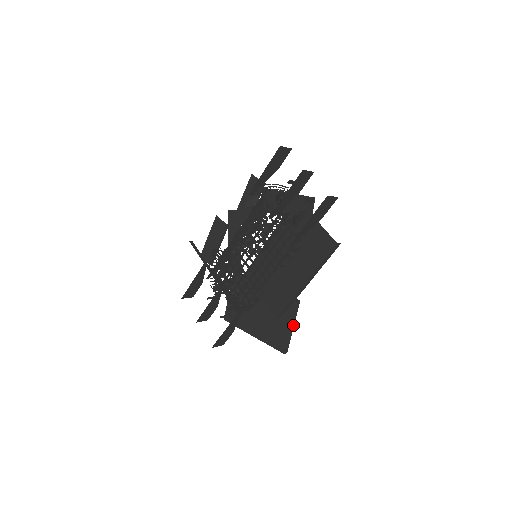
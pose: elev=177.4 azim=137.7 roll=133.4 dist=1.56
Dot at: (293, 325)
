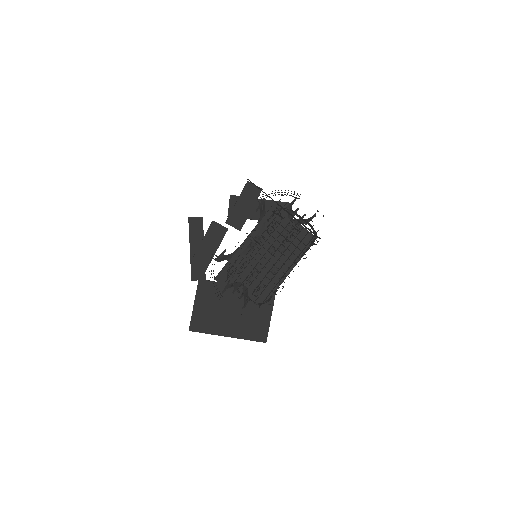
Dot at: (270, 315)
